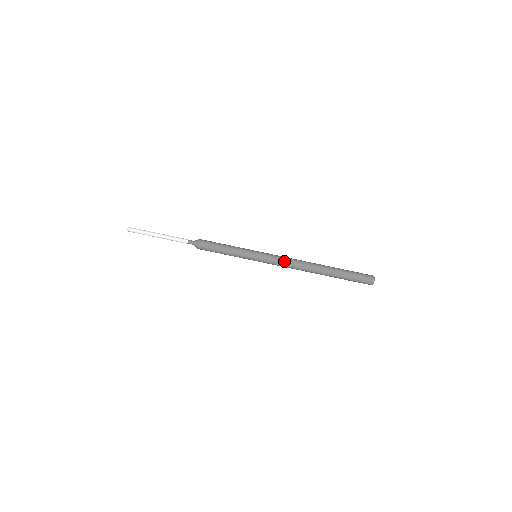
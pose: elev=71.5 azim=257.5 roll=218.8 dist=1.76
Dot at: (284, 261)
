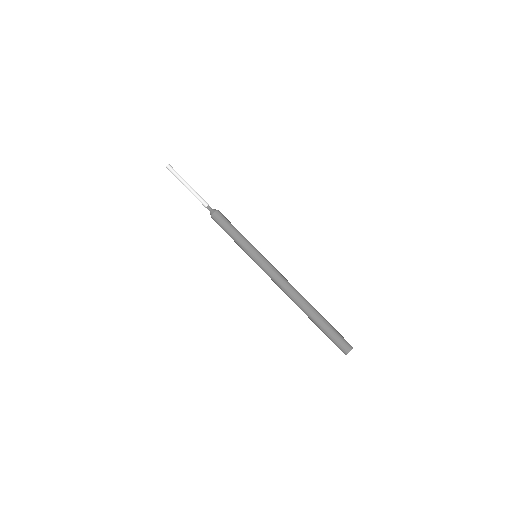
Dot at: (275, 277)
